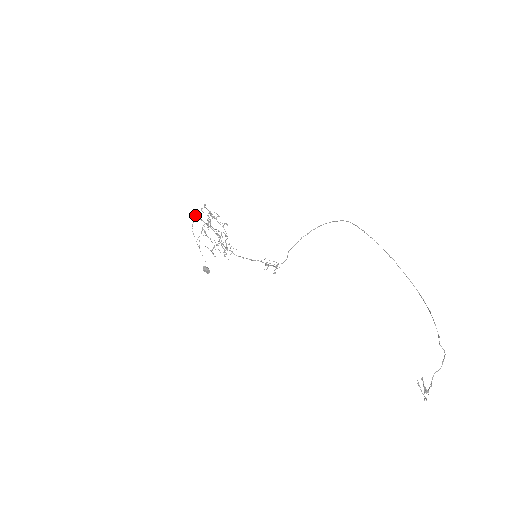
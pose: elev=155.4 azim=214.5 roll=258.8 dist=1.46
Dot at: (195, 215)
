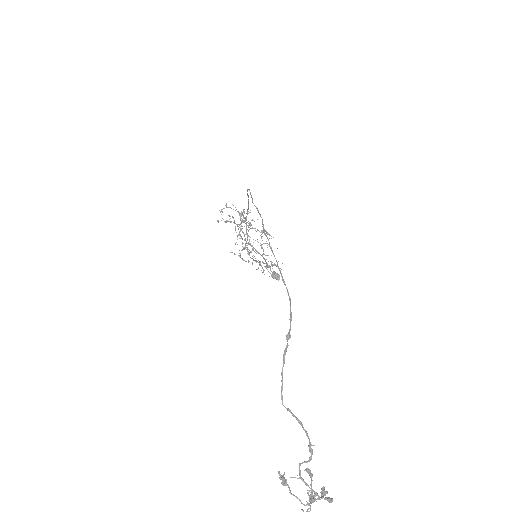
Dot at: occluded
